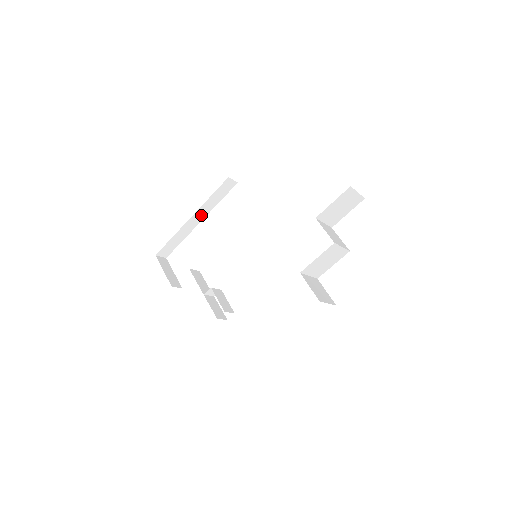
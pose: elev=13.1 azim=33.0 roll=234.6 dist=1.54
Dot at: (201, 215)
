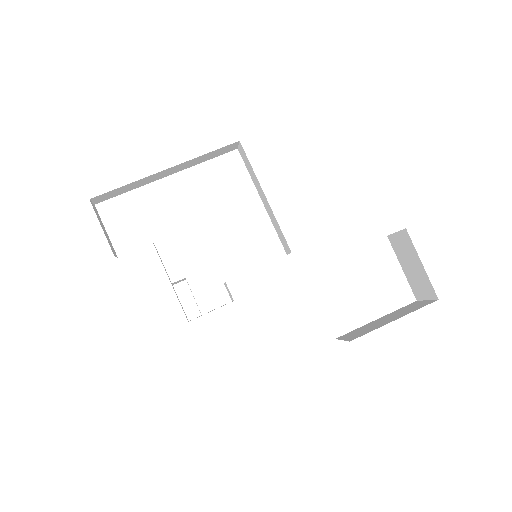
Dot at: (176, 169)
